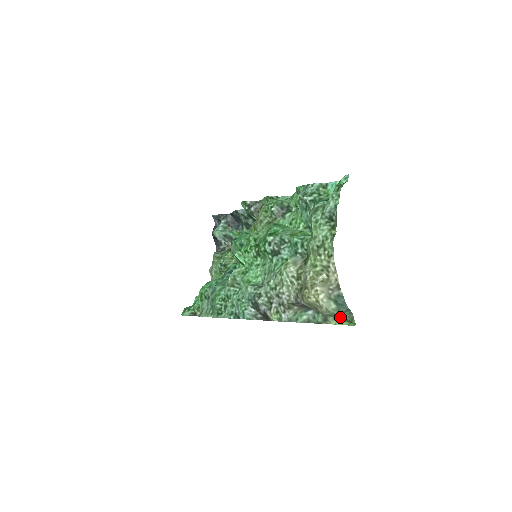
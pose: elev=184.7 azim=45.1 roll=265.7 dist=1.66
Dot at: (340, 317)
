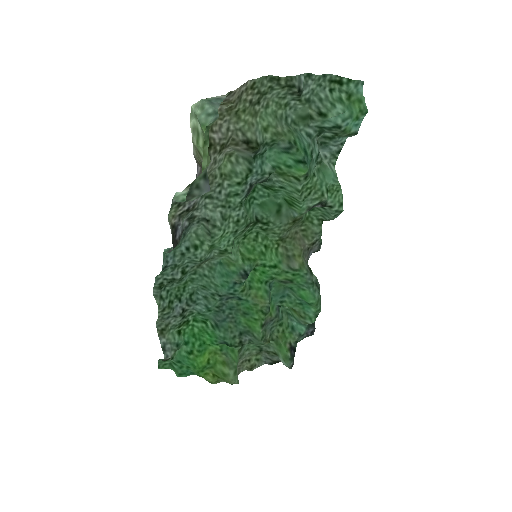
Dot at: (201, 125)
